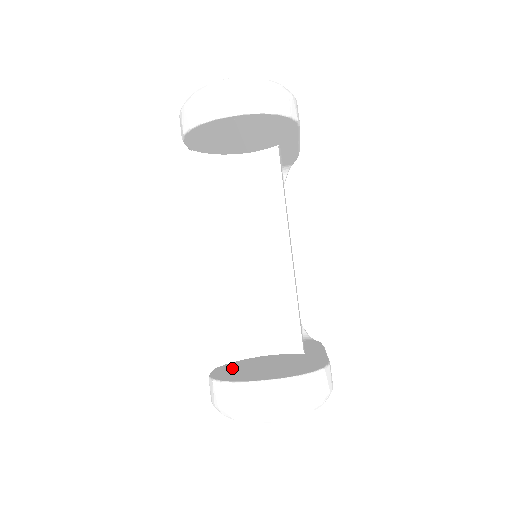
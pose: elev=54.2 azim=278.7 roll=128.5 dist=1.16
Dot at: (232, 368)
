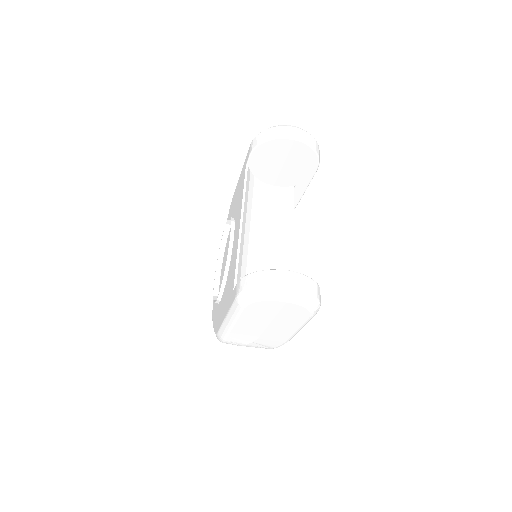
Dot at: occluded
